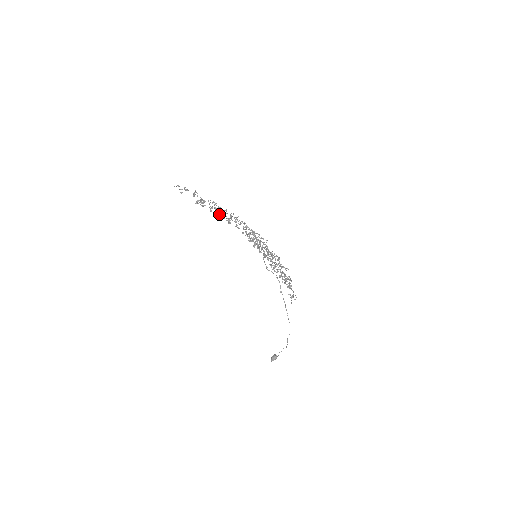
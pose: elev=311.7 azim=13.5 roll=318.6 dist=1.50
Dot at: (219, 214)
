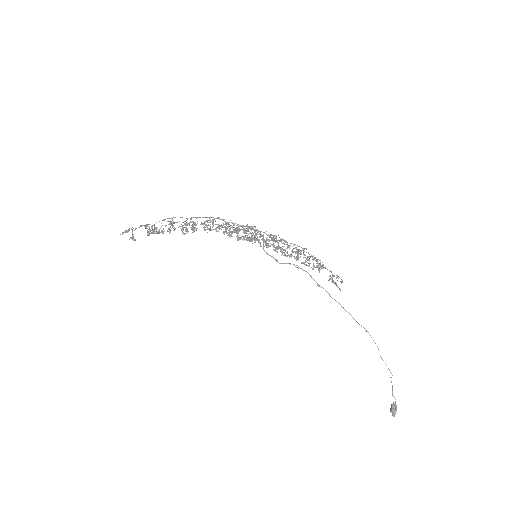
Dot at: occluded
